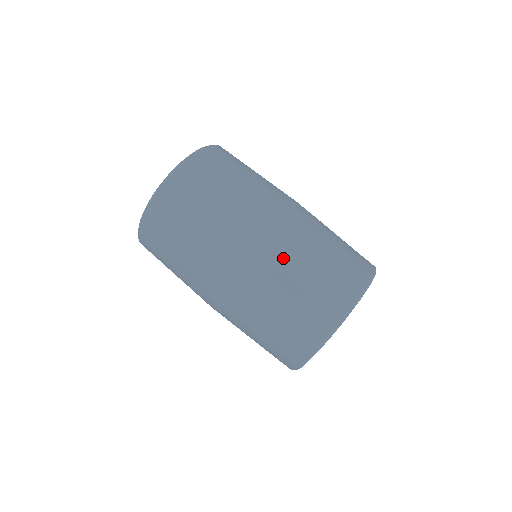
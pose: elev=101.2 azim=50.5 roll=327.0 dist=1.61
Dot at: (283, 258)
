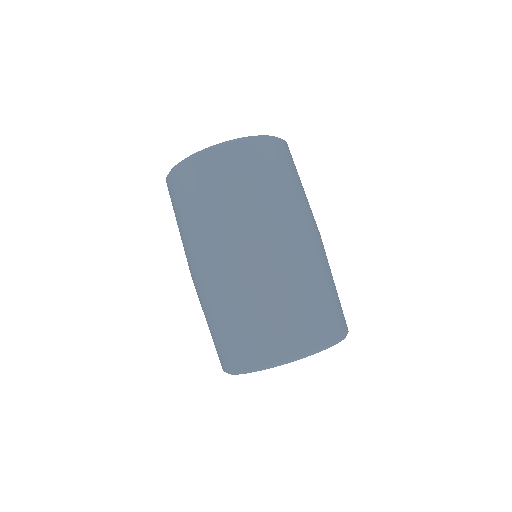
Dot at: (322, 263)
